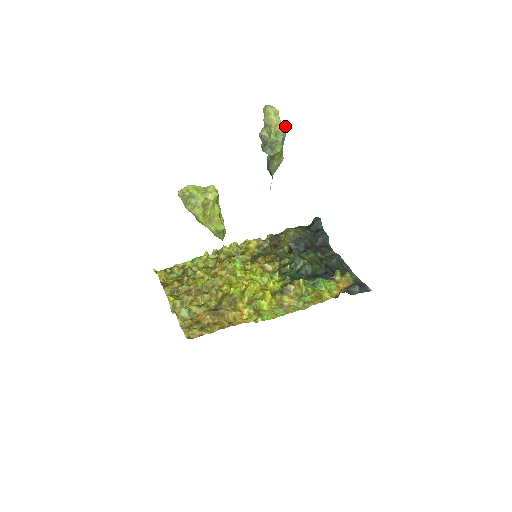
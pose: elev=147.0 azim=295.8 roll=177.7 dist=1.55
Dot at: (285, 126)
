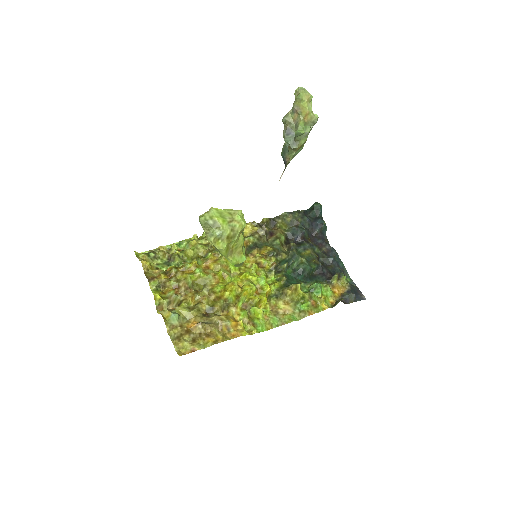
Dot at: (317, 117)
